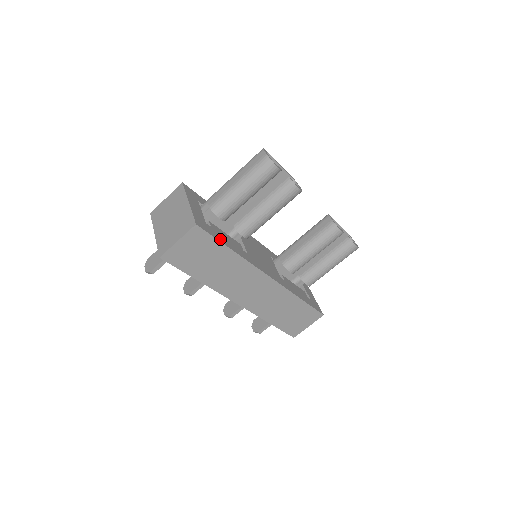
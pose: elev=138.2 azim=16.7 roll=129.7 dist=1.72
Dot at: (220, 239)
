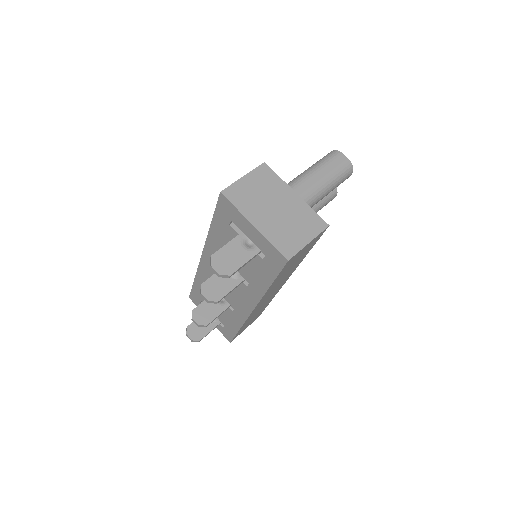
Dot at: occluded
